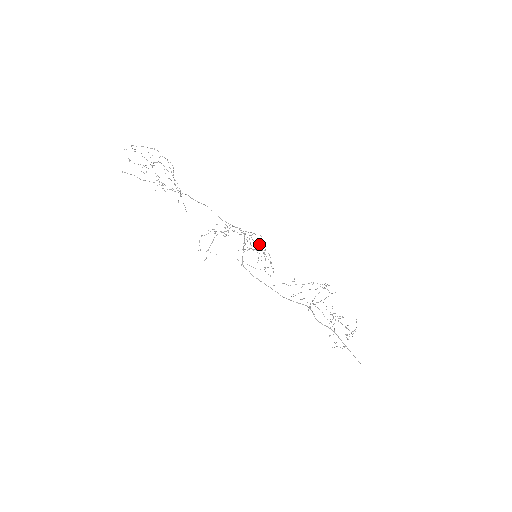
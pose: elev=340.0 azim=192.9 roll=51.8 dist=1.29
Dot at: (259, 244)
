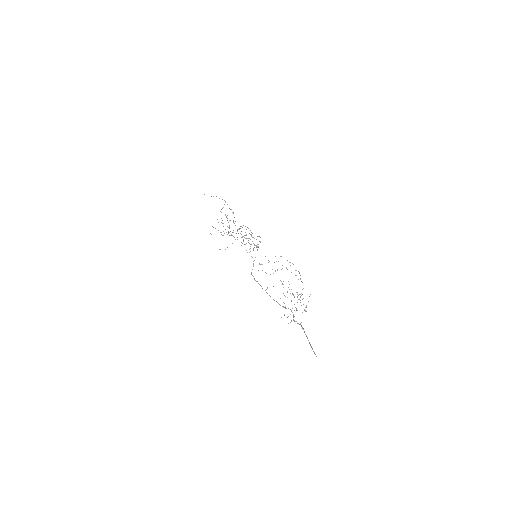
Dot at: (247, 227)
